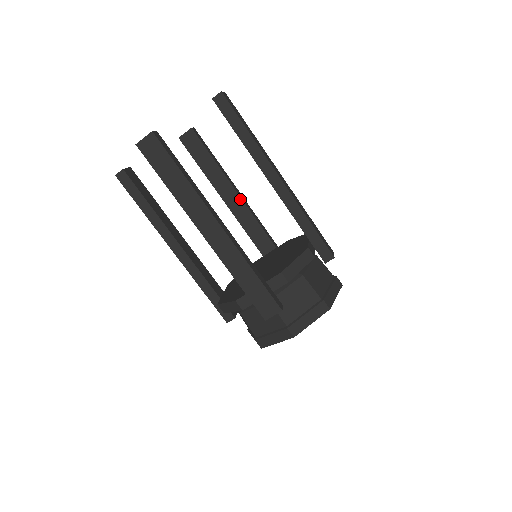
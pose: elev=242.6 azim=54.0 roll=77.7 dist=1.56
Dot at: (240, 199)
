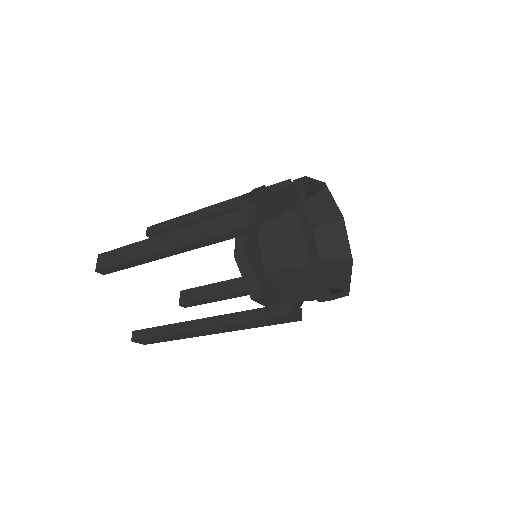
Dot at: occluded
